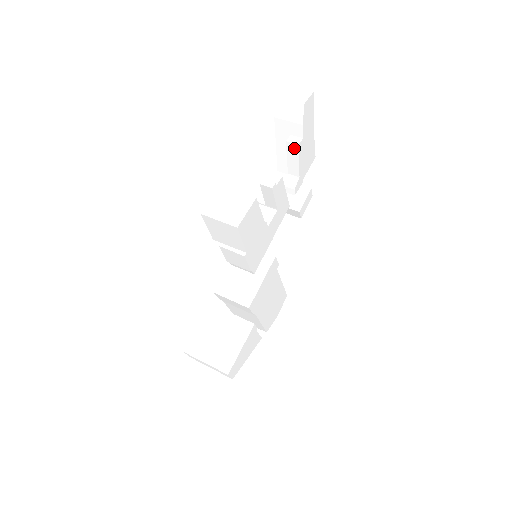
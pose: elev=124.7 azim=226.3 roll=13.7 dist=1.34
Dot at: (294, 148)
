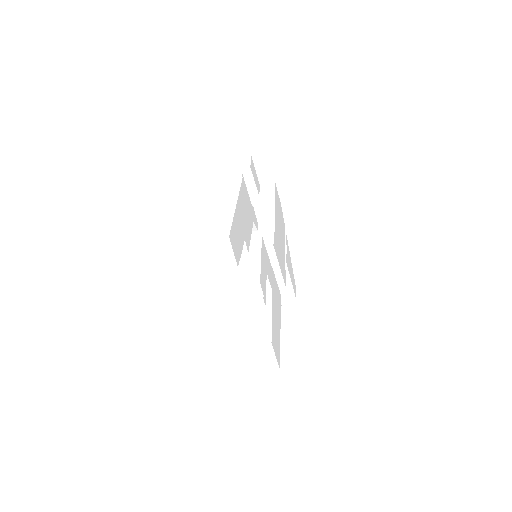
Dot at: (243, 249)
